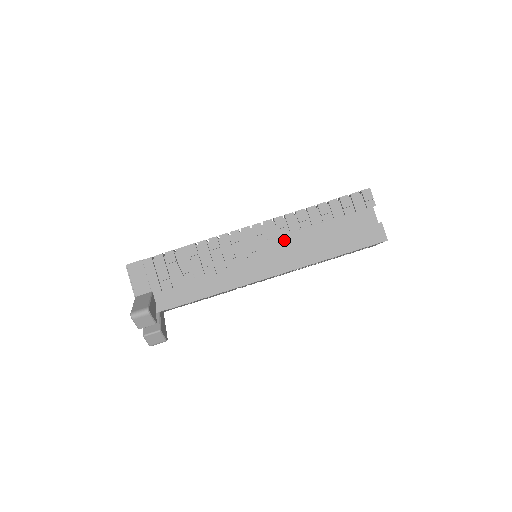
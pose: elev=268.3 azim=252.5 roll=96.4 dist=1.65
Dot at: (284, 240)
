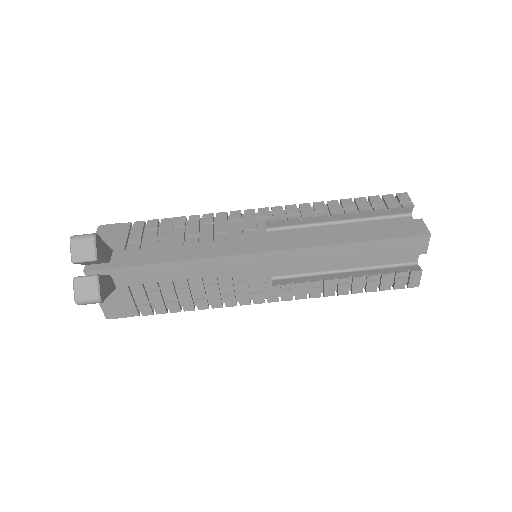
Dot at: occluded
